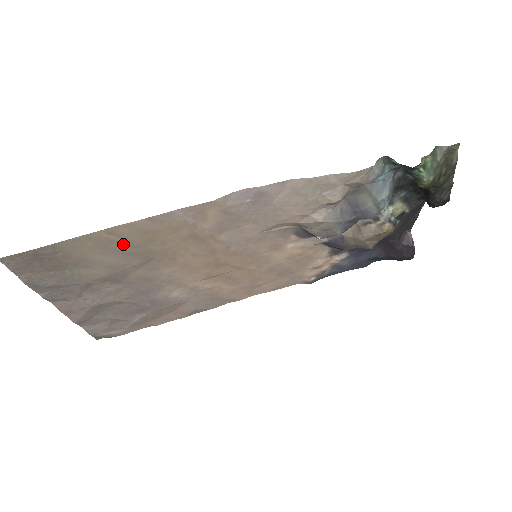
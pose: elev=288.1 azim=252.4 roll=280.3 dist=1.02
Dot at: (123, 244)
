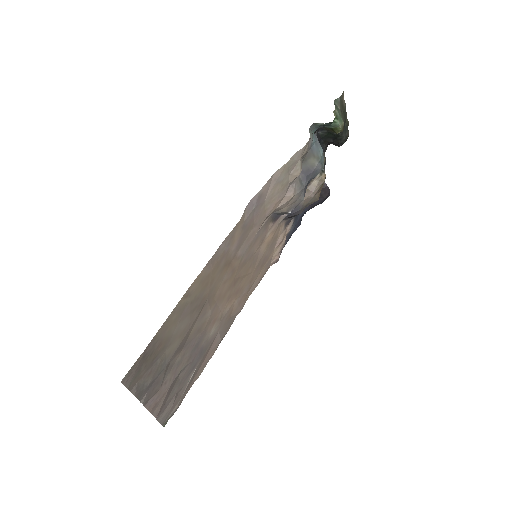
Dot at: (191, 302)
